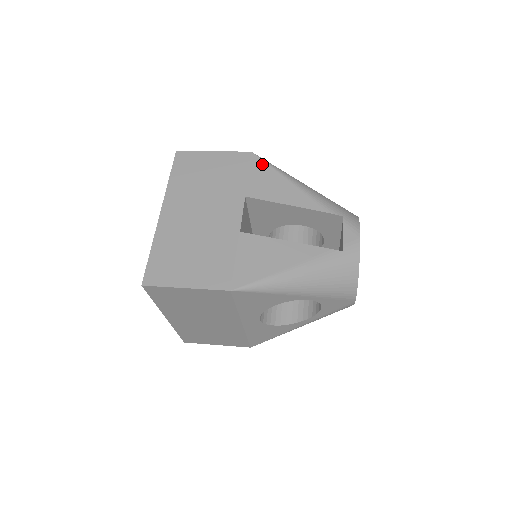
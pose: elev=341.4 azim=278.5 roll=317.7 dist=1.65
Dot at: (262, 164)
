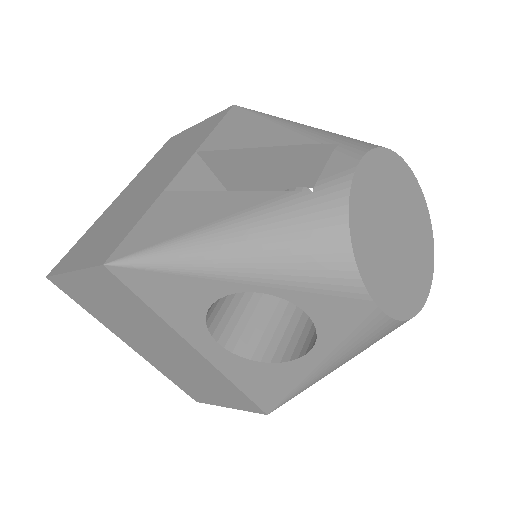
Dot at: (240, 113)
